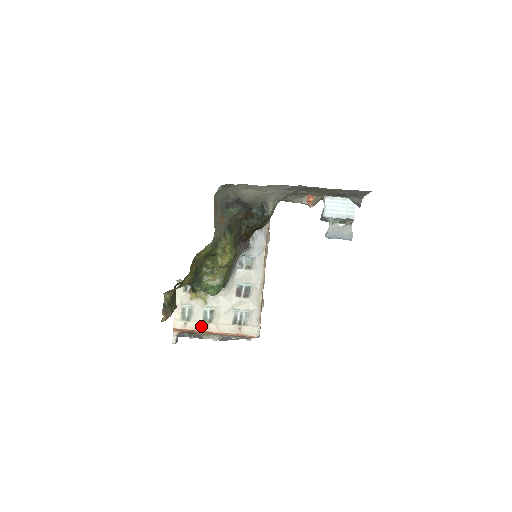
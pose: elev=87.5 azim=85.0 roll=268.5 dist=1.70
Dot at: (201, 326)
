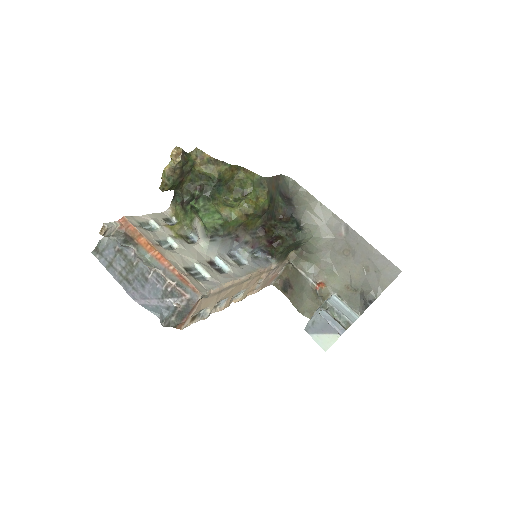
Dot at: (152, 240)
